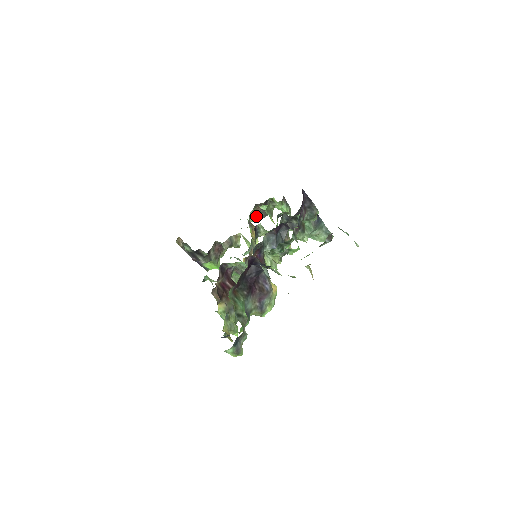
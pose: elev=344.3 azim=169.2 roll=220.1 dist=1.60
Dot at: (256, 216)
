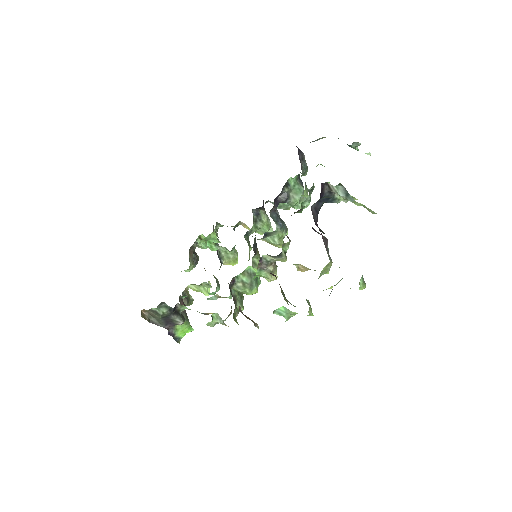
Dot at: (192, 262)
